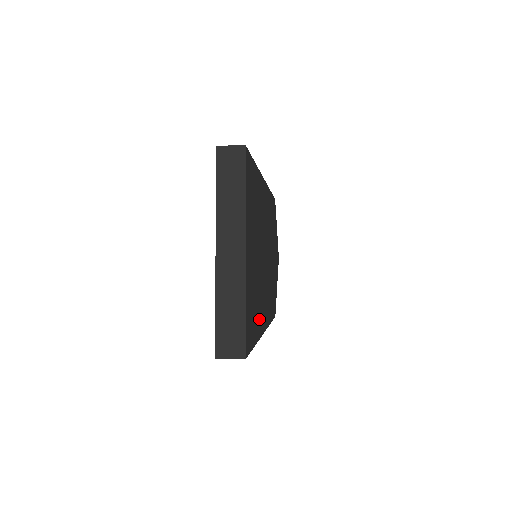
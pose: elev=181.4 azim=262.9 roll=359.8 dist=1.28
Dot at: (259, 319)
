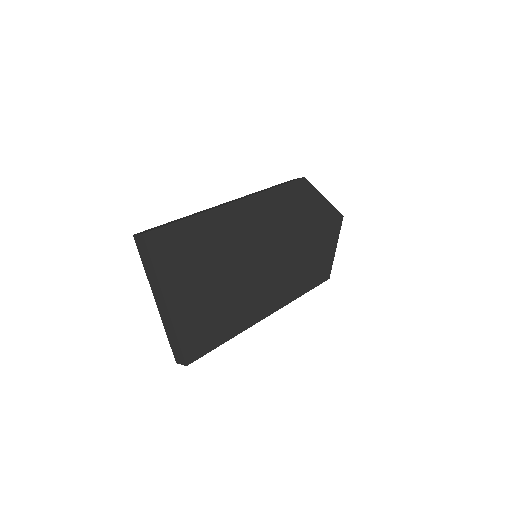
Dot at: (238, 318)
